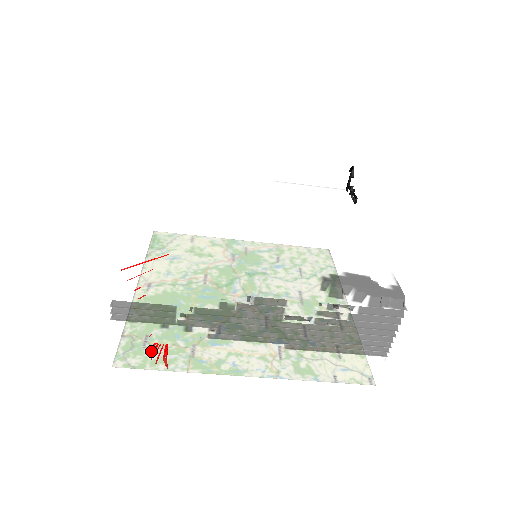
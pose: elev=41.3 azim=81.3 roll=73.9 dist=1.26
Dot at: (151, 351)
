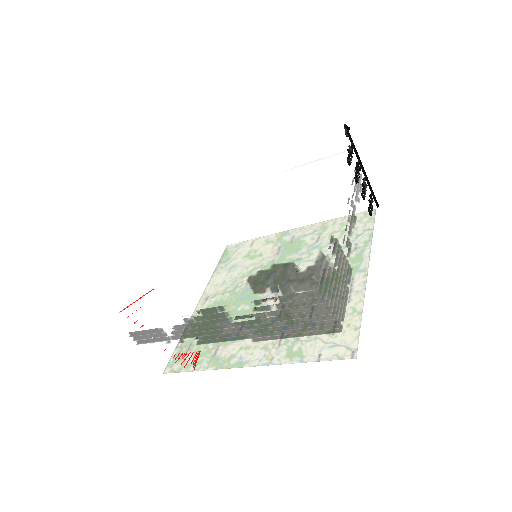
Dot at: (189, 356)
